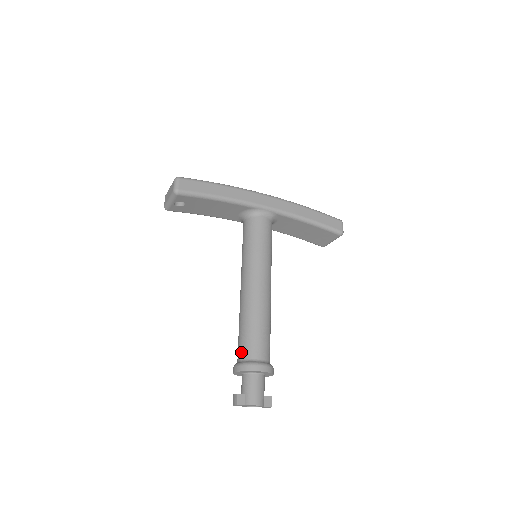
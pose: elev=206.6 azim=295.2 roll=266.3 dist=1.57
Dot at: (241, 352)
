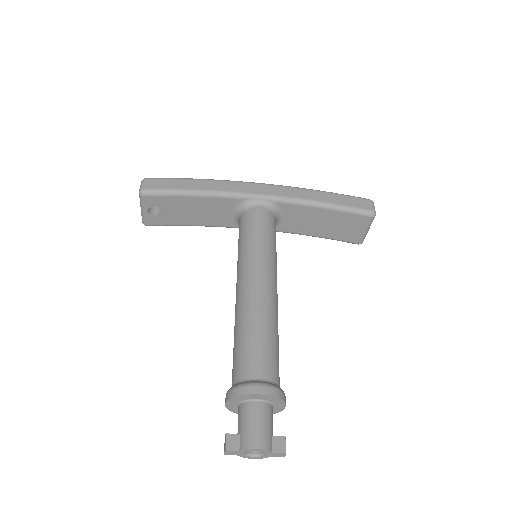
Dot at: (233, 374)
